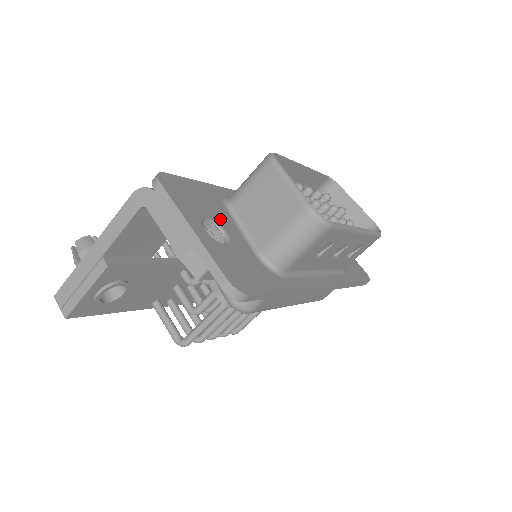
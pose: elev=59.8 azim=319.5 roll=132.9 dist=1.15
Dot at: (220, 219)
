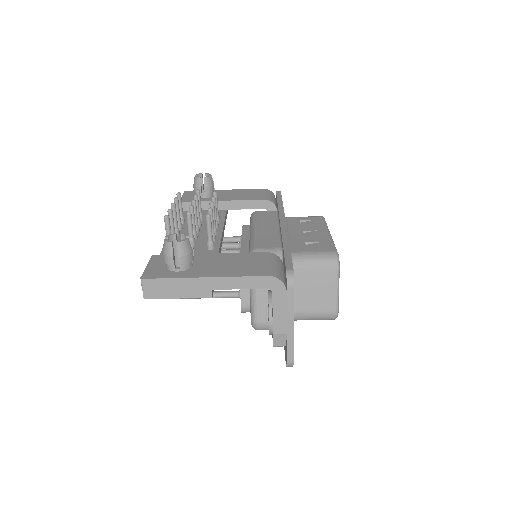
Dot at: occluded
